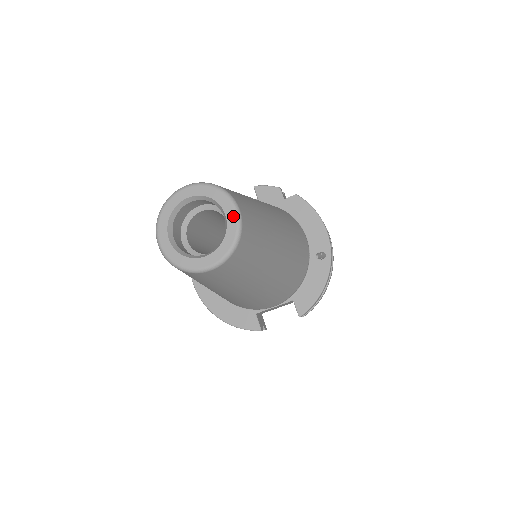
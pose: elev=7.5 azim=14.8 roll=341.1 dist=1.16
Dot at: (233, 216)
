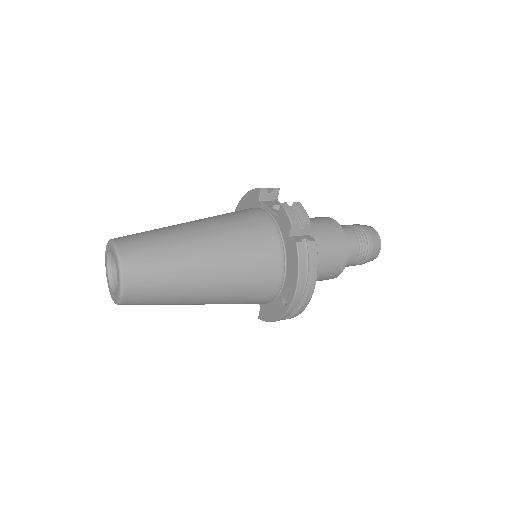
Dot at: (119, 290)
